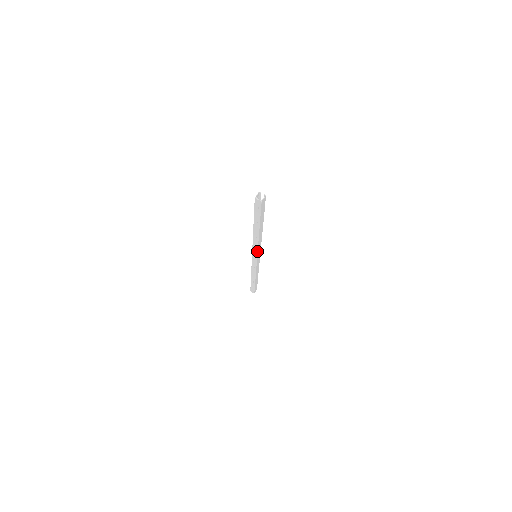
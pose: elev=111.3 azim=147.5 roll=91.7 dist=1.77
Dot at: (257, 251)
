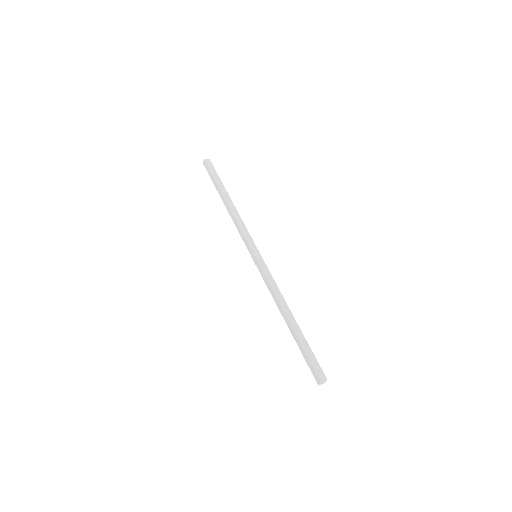
Dot at: (244, 236)
